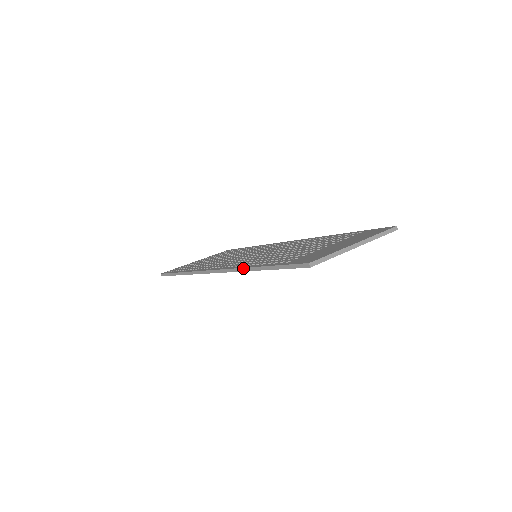
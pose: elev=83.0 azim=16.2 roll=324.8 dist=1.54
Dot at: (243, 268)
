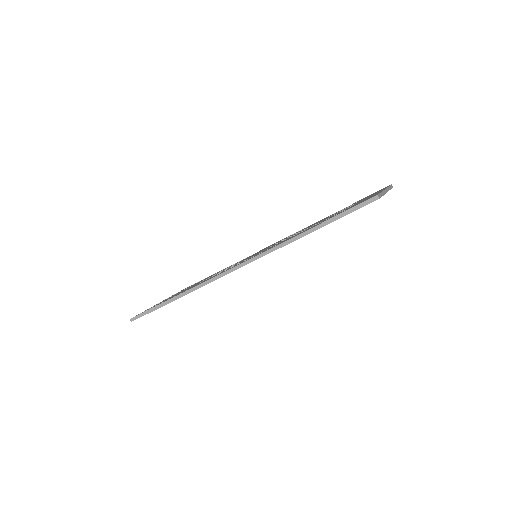
Dot at: (282, 243)
